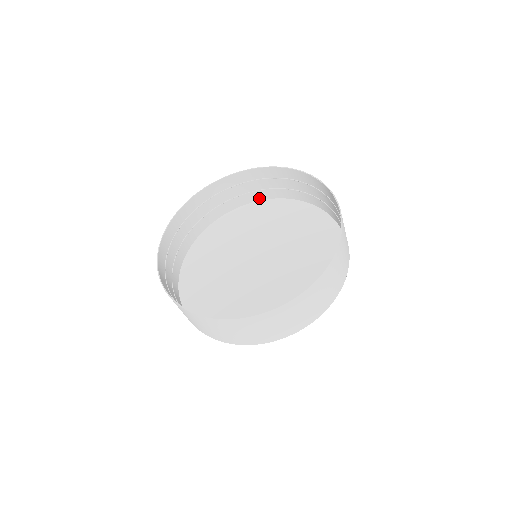
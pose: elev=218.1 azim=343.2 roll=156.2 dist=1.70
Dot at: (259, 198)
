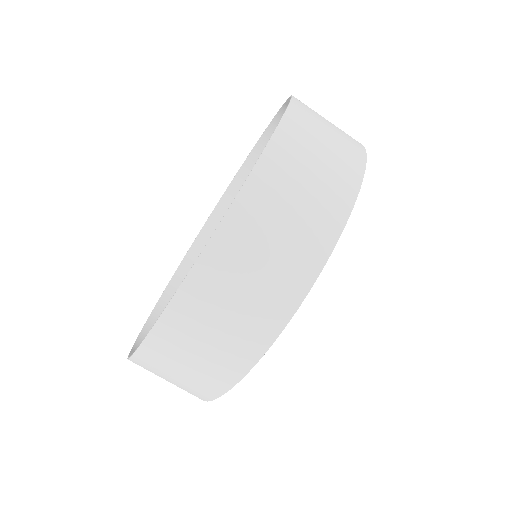
Dot at: occluded
